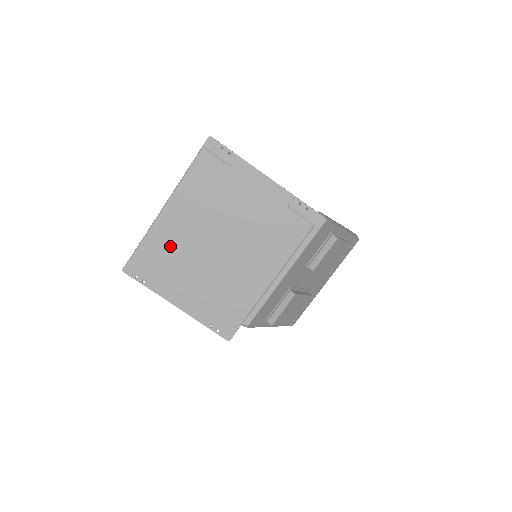
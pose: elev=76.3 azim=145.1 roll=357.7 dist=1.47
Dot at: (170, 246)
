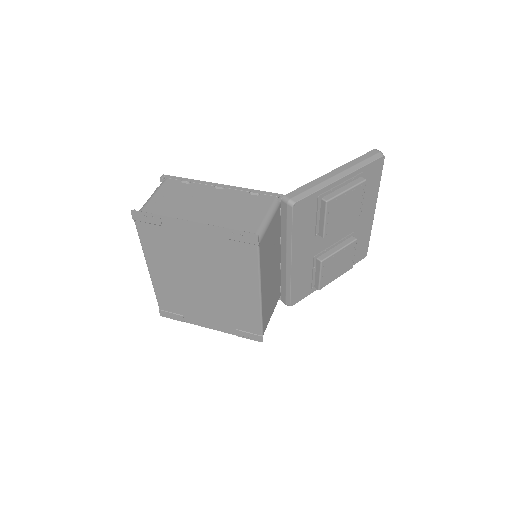
Dot at: (174, 293)
